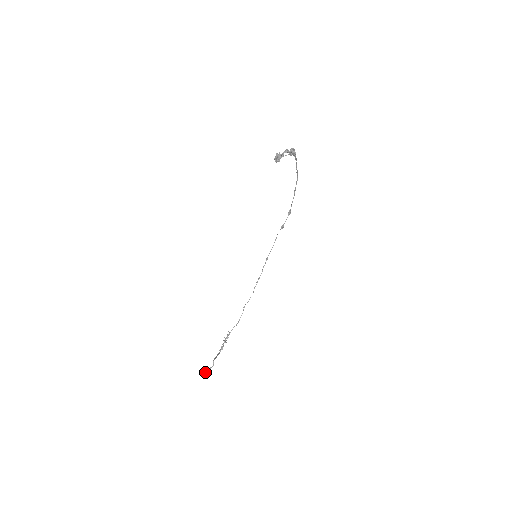
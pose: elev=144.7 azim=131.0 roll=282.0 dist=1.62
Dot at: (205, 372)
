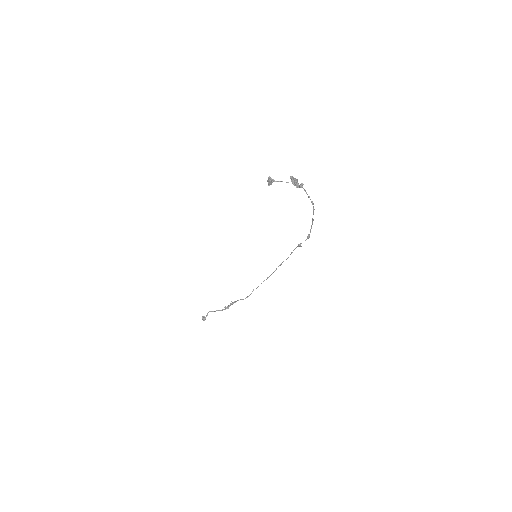
Dot at: occluded
